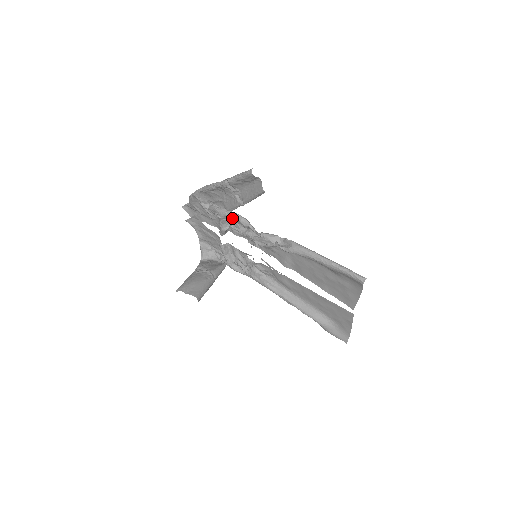
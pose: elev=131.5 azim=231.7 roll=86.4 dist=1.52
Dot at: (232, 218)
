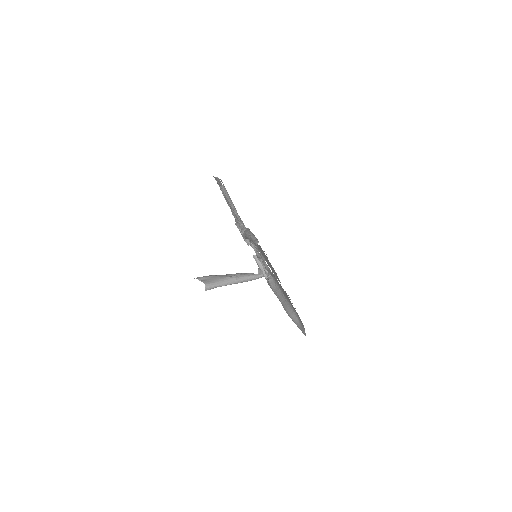
Dot at: occluded
